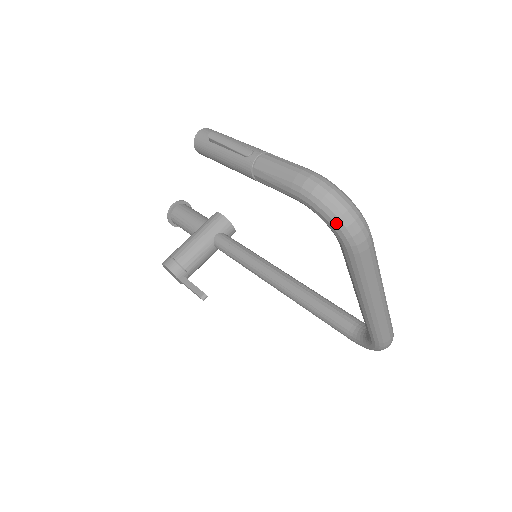
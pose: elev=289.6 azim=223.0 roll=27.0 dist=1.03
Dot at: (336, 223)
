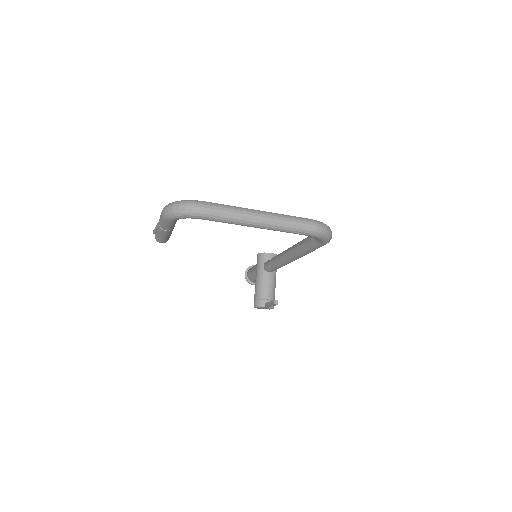
Dot at: (181, 215)
